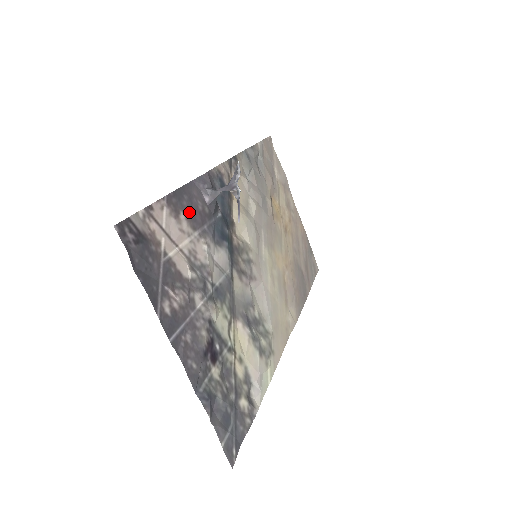
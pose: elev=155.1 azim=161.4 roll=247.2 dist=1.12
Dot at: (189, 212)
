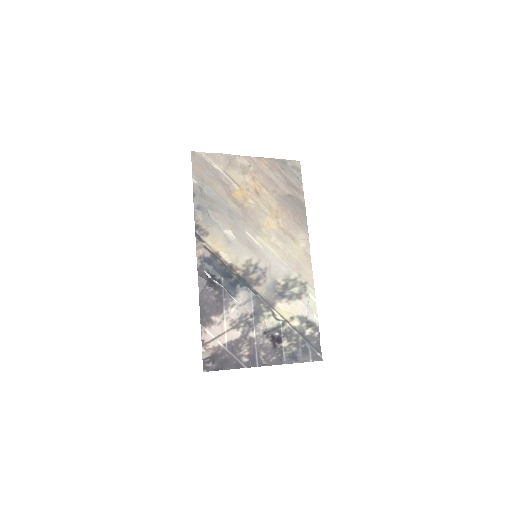
Dot at: (213, 311)
